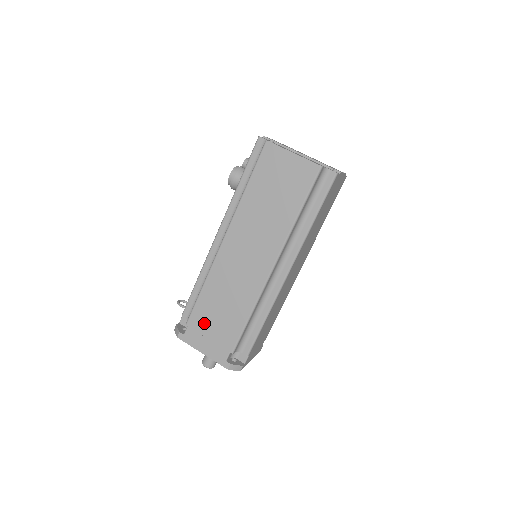
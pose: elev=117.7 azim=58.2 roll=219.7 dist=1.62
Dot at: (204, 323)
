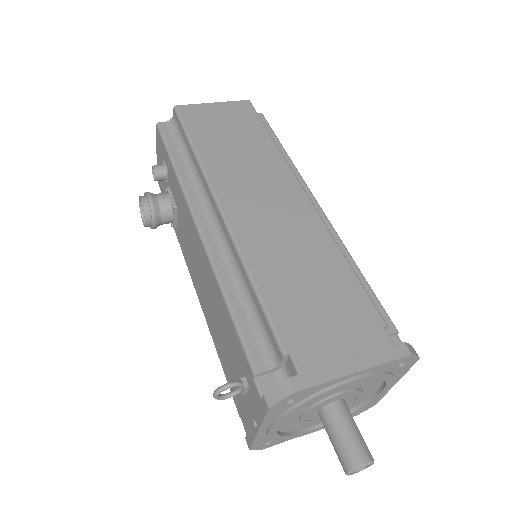
Dot at: (307, 323)
